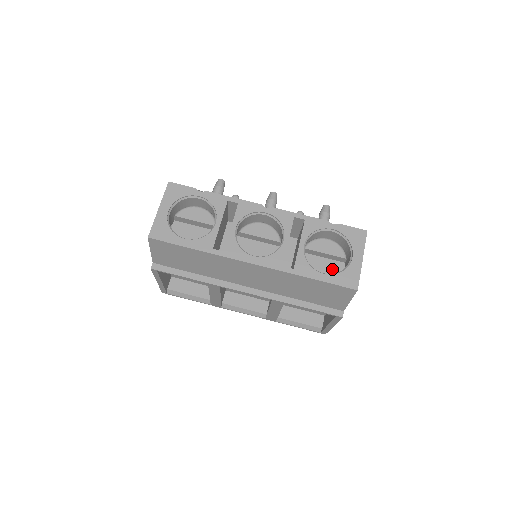
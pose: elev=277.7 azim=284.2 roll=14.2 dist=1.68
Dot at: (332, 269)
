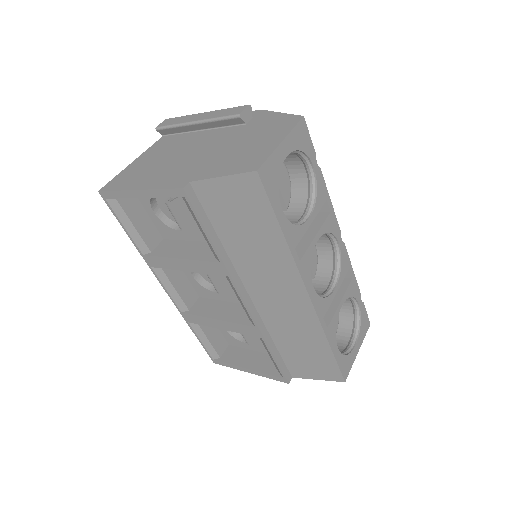
Dot at: occluded
